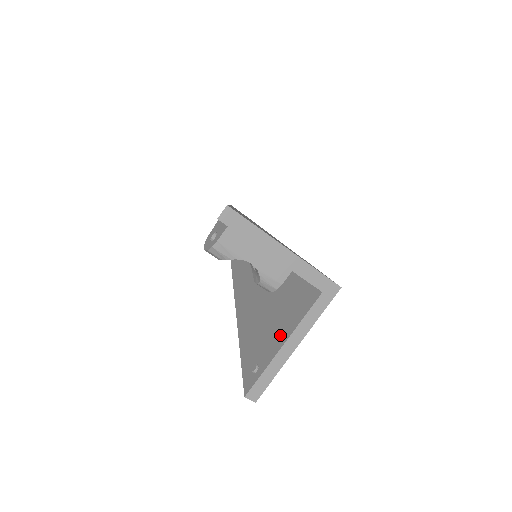
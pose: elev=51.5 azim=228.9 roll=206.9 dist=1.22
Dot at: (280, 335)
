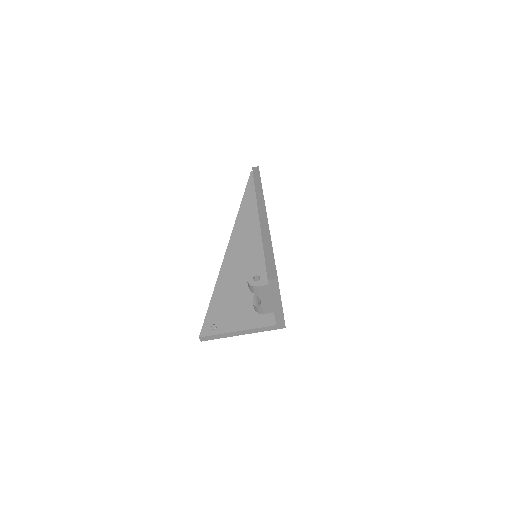
Dot at: (239, 323)
